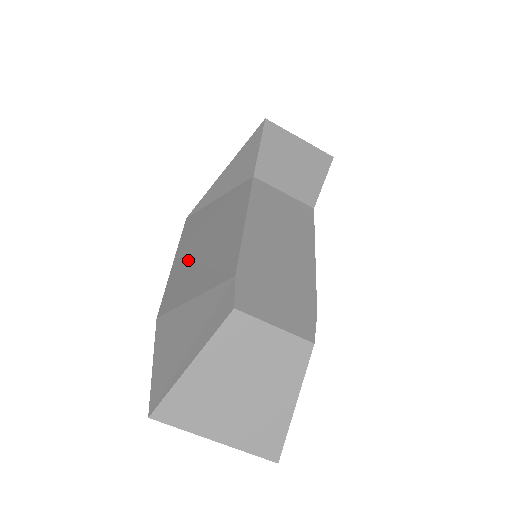
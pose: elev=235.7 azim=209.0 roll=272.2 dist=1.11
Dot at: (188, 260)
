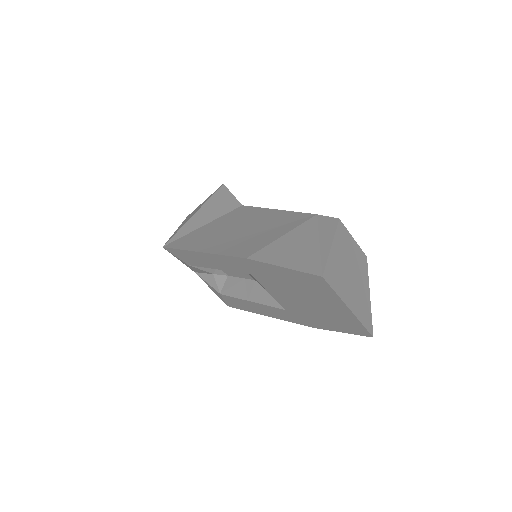
Dot at: (228, 241)
